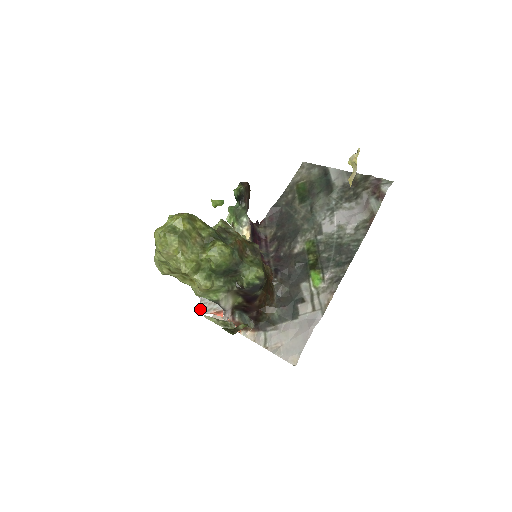
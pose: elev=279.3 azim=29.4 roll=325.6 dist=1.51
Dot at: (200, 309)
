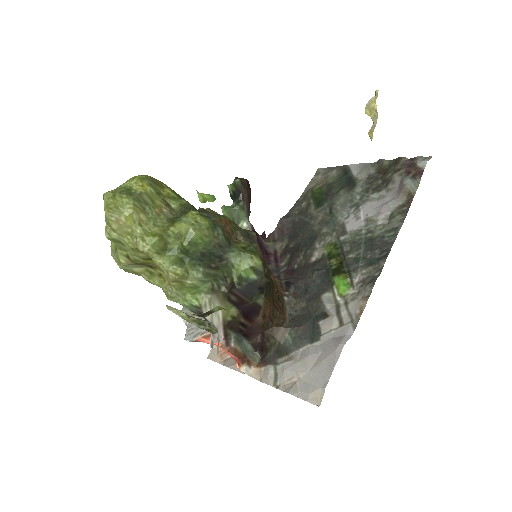
Dot at: occluded
